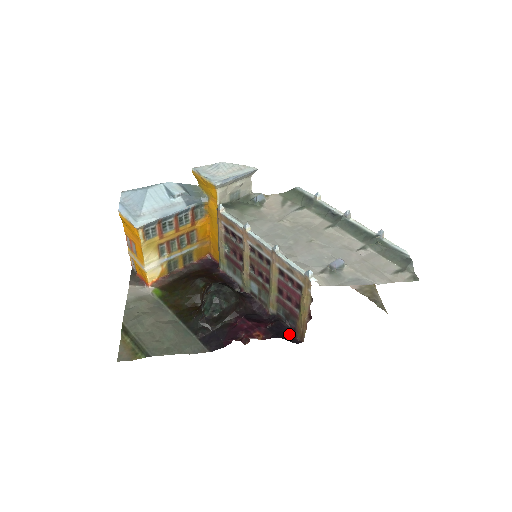
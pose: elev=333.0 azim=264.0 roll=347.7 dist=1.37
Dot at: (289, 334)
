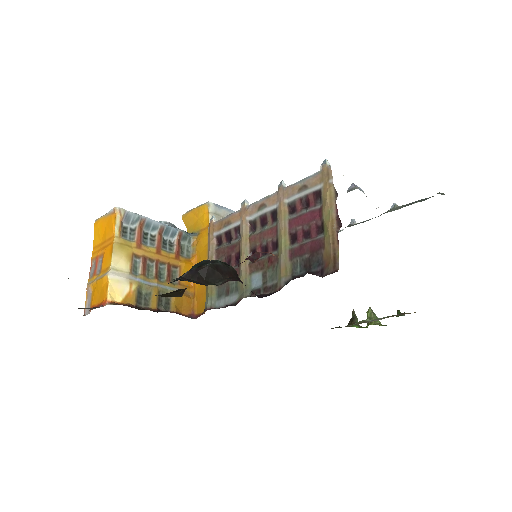
Dot at: occluded
